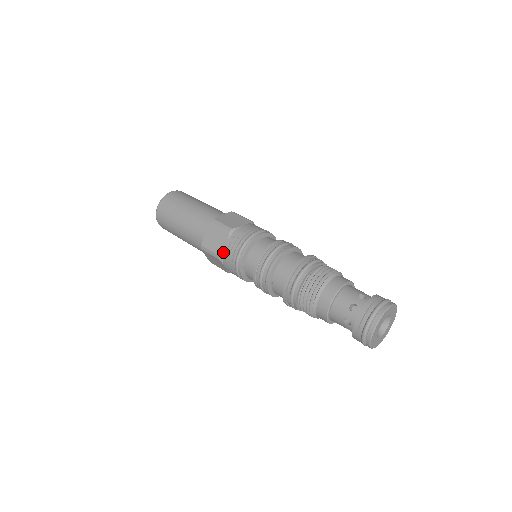
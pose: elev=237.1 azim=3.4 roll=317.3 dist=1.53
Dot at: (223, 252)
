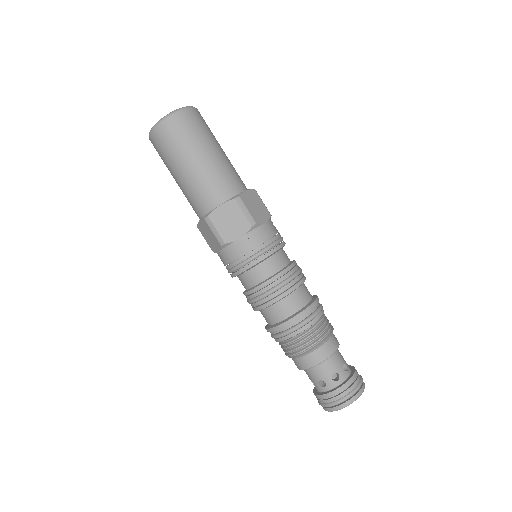
Dot at: (232, 243)
